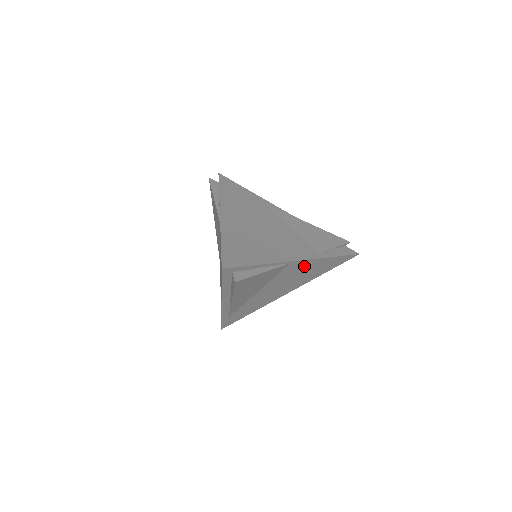
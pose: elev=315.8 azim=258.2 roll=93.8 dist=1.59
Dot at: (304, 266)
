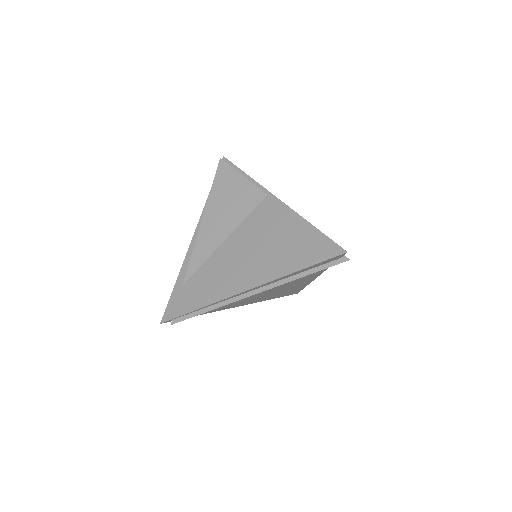
Dot at: (278, 219)
